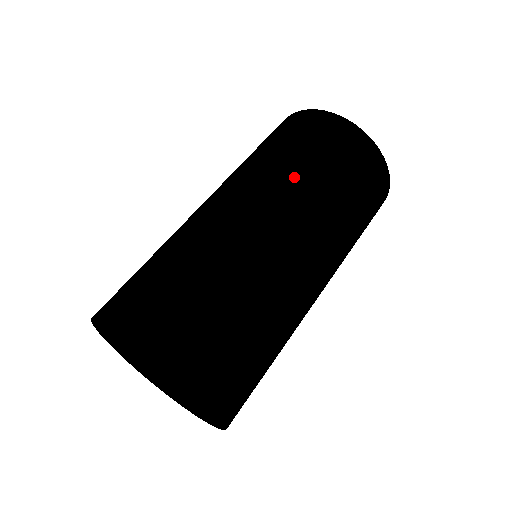
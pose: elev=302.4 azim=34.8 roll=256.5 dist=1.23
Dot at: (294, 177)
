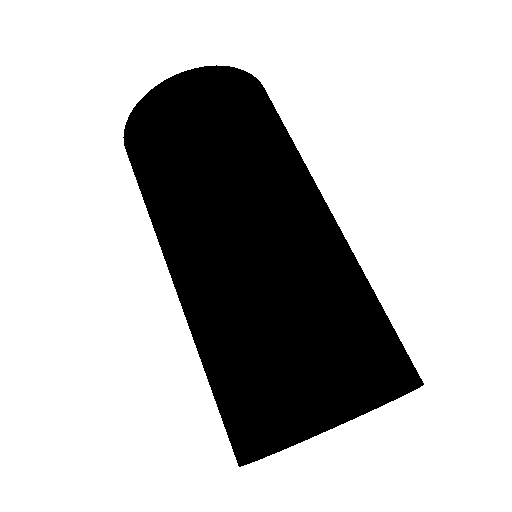
Dot at: (245, 156)
